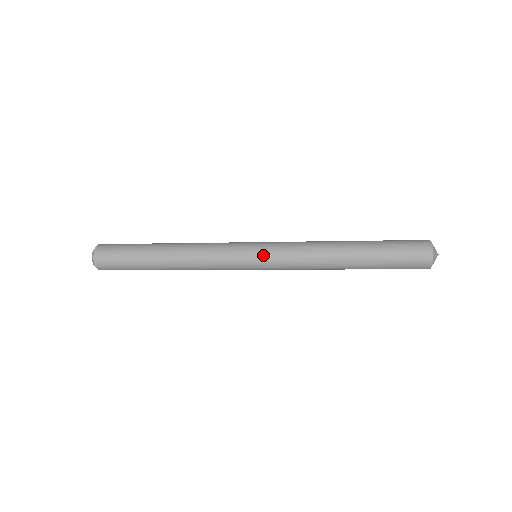
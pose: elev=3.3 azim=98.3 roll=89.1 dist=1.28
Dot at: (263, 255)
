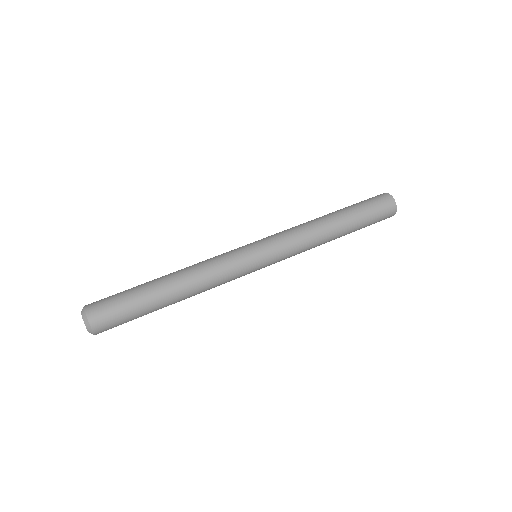
Dot at: (270, 257)
